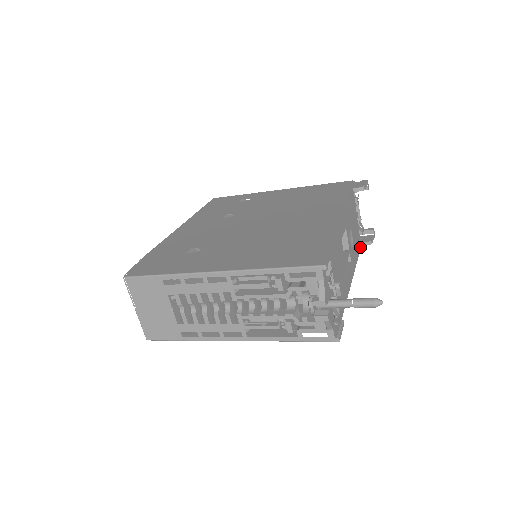
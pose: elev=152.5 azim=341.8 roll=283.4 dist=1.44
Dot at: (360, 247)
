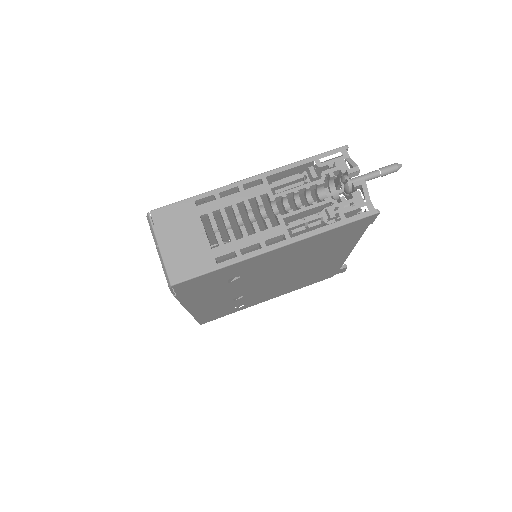
Dot at: occluded
